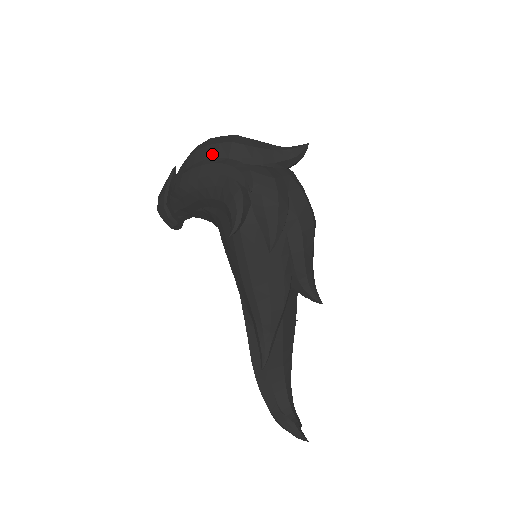
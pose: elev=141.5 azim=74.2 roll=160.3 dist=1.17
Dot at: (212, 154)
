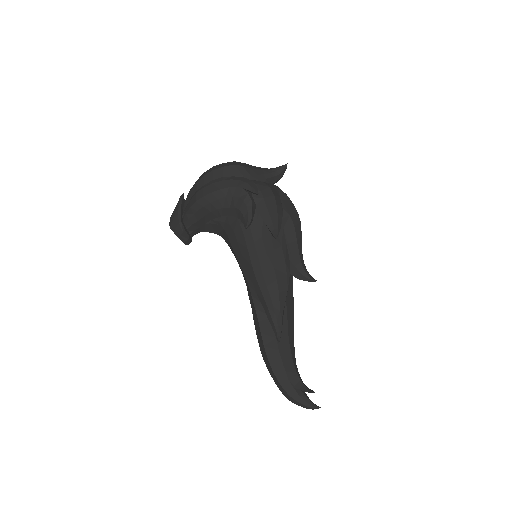
Dot at: (219, 175)
